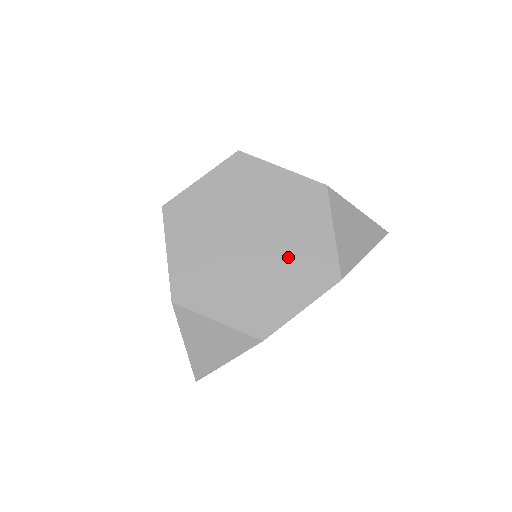
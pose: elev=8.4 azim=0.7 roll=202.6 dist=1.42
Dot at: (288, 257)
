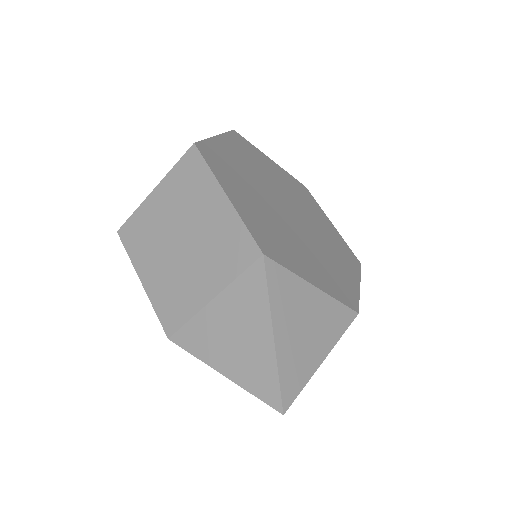
Dot at: (322, 235)
